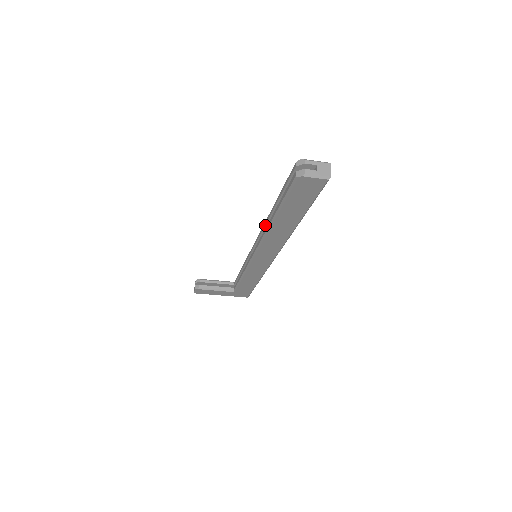
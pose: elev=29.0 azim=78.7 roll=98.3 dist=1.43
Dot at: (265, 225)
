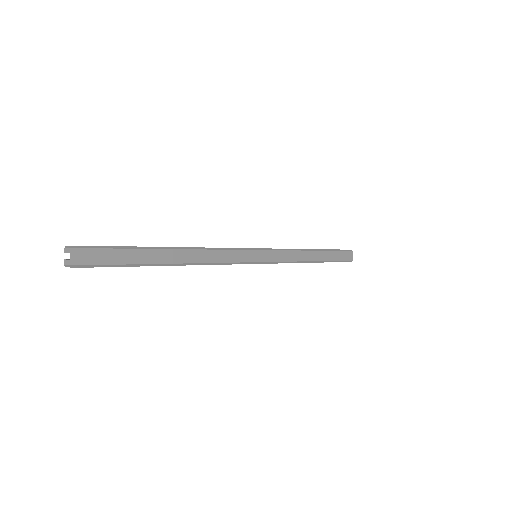
Dot at: occluded
